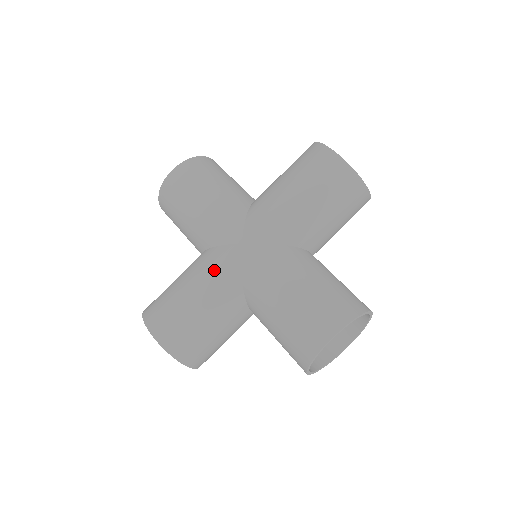
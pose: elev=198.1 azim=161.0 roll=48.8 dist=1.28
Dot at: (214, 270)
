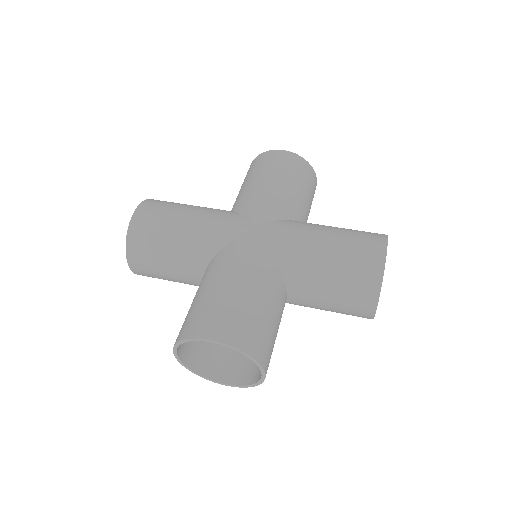
Dot at: (242, 257)
